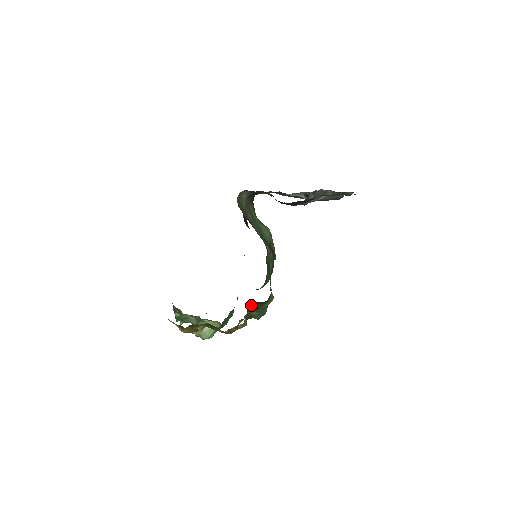
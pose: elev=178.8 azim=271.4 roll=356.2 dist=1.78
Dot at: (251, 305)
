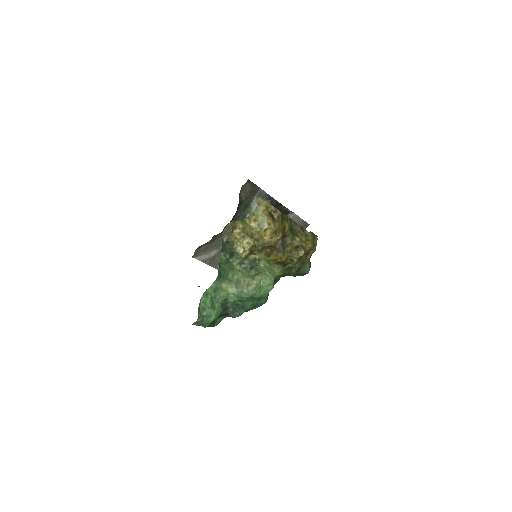
Dot at: occluded
